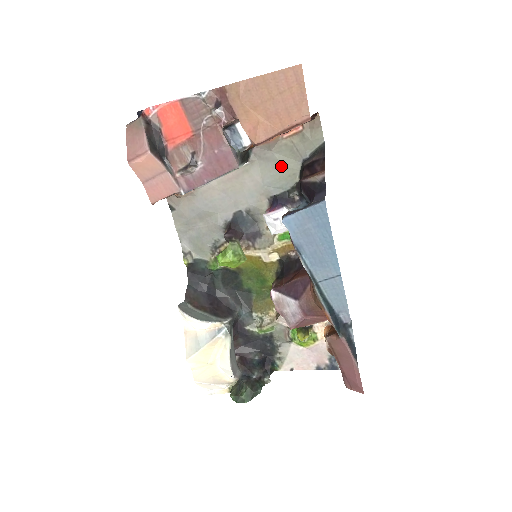
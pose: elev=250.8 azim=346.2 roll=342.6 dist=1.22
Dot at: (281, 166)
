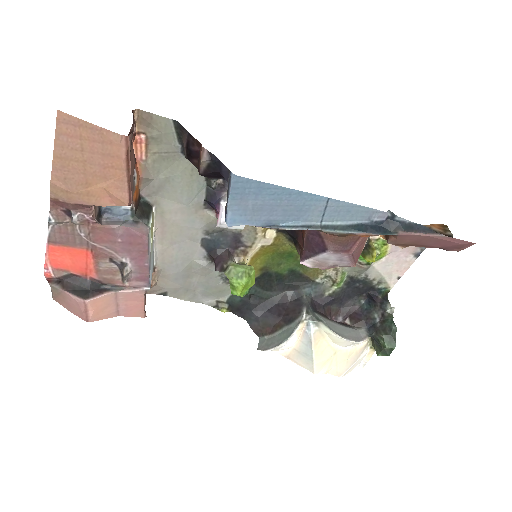
Dot at: (175, 178)
